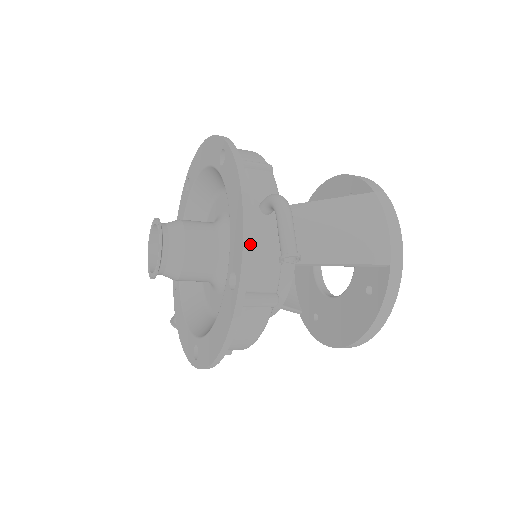
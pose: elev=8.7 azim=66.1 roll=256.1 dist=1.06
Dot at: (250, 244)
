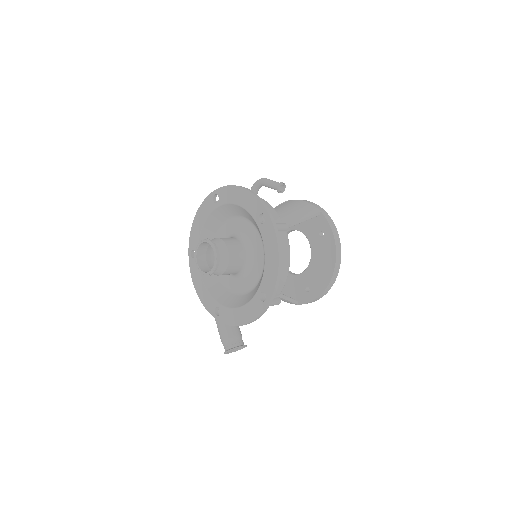
Dot at: occluded
